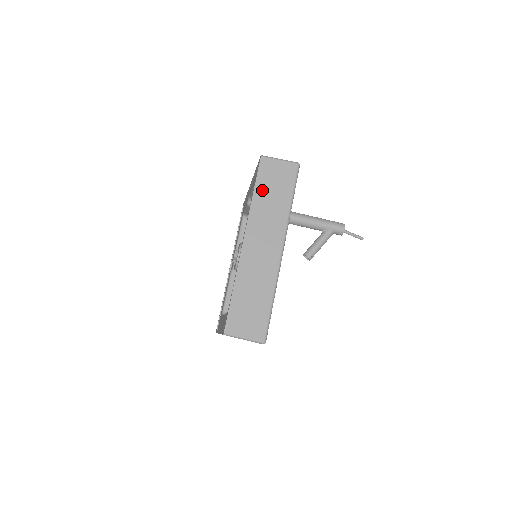
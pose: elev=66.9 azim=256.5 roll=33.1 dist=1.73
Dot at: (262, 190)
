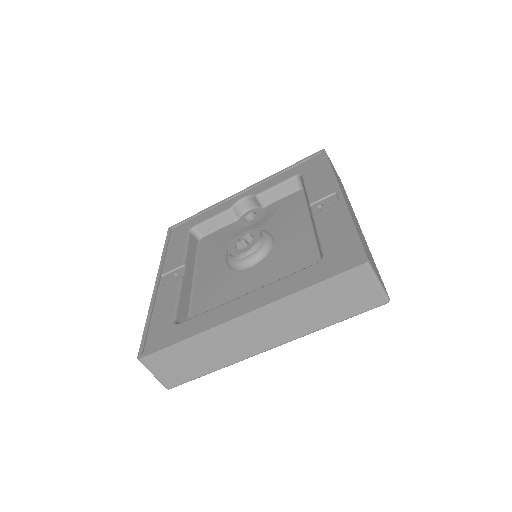
Dot at: (334, 171)
